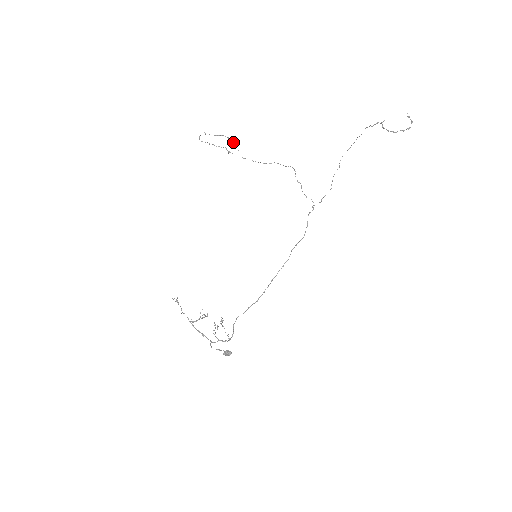
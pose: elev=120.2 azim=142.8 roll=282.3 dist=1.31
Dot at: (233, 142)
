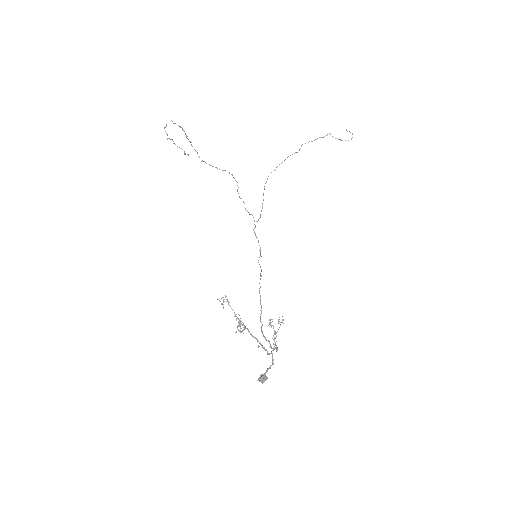
Dot at: (191, 142)
